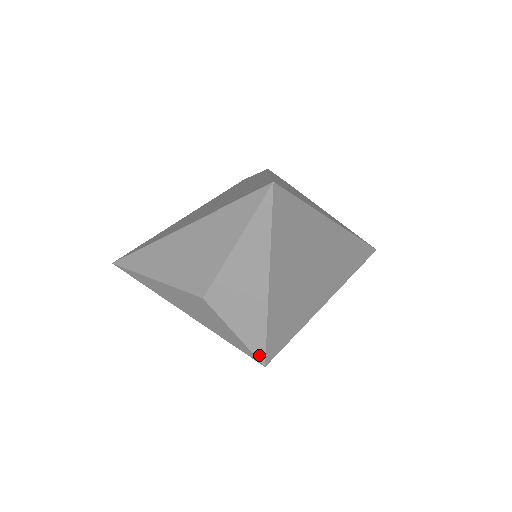
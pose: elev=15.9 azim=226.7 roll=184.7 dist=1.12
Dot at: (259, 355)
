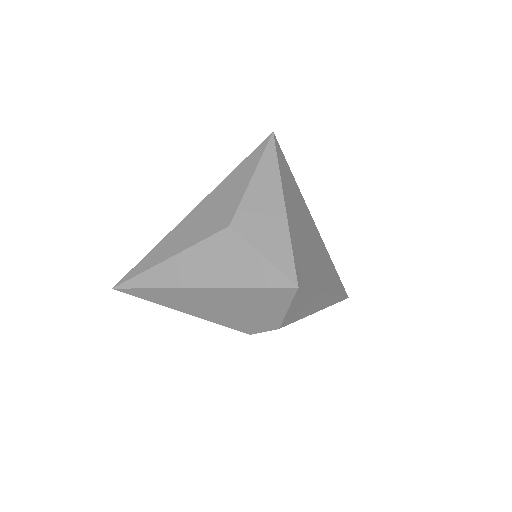
Dot at: (290, 275)
